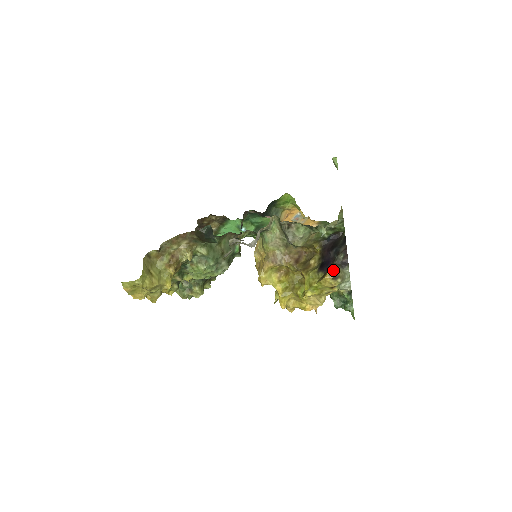
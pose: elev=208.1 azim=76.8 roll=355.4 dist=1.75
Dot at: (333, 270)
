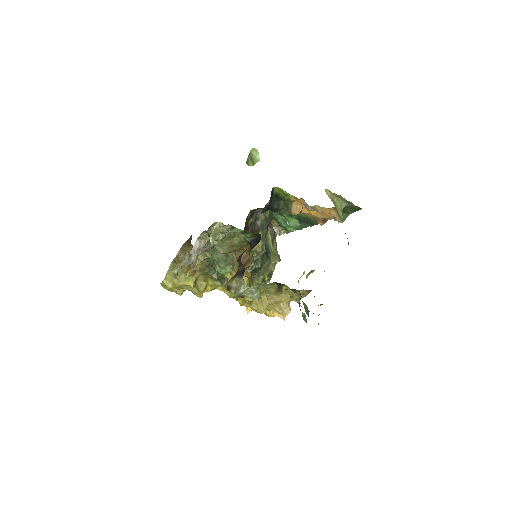
Dot at: (230, 280)
